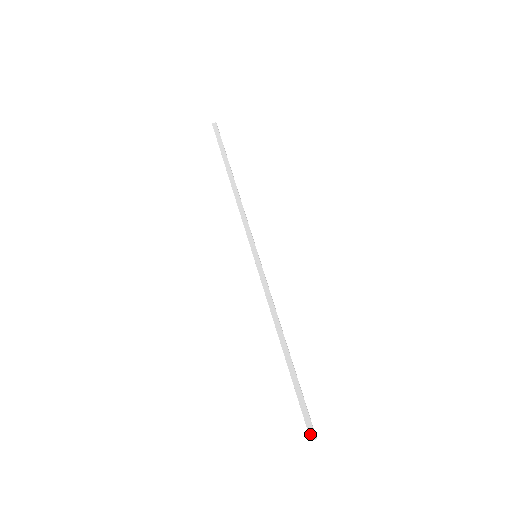
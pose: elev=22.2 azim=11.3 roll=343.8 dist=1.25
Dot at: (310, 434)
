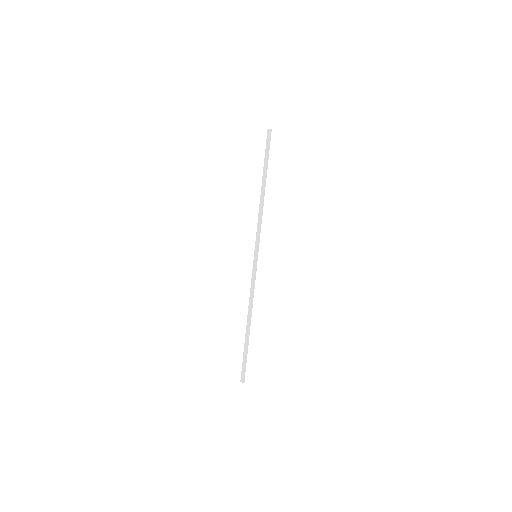
Dot at: (241, 378)
